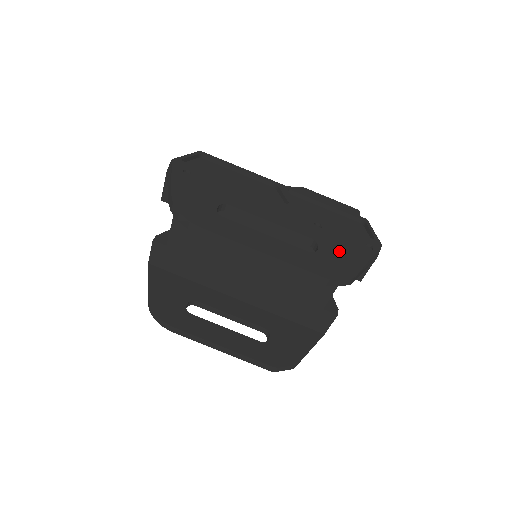
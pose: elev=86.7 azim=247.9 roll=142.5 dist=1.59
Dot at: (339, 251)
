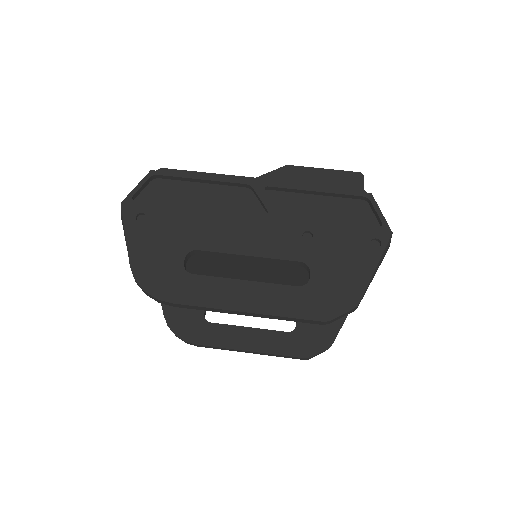
Dot at: (336, 269)
